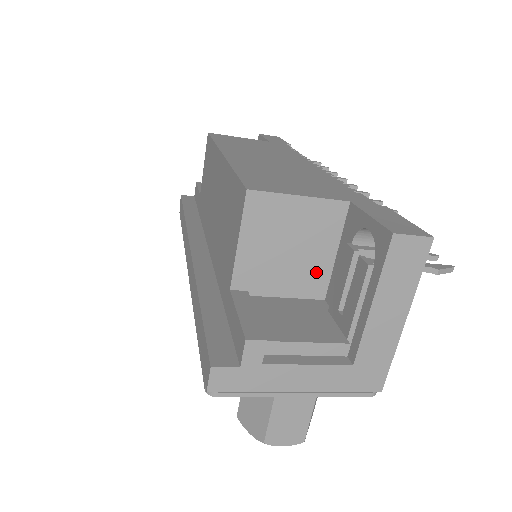
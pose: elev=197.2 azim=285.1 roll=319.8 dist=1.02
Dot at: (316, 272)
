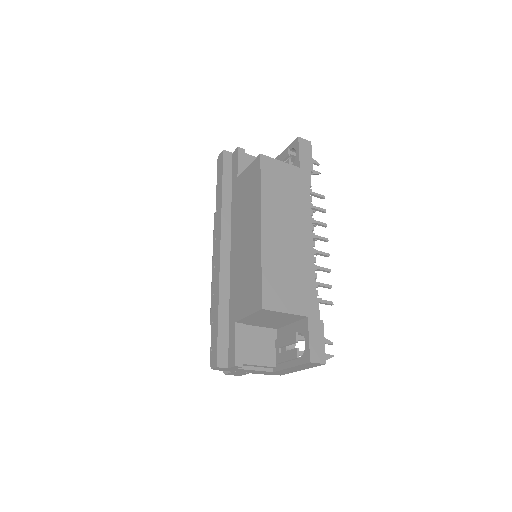
Dot at: (278, 325)
